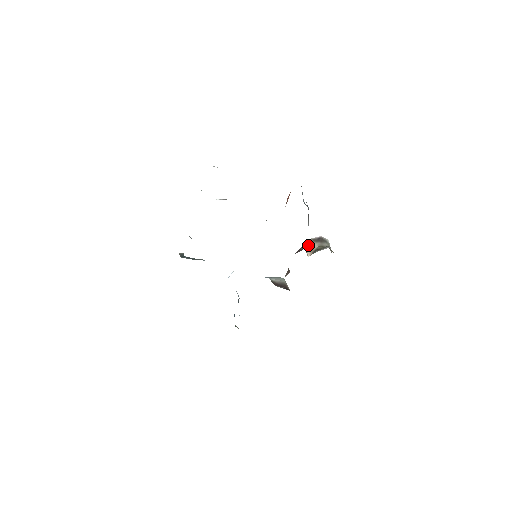
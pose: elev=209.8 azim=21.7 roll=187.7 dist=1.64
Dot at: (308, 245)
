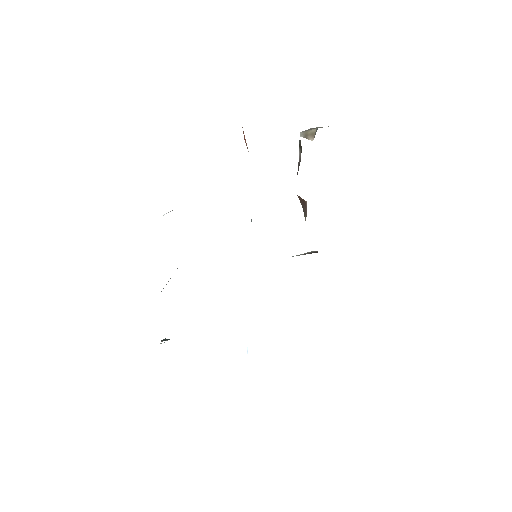
Dot at: (303, 135)
